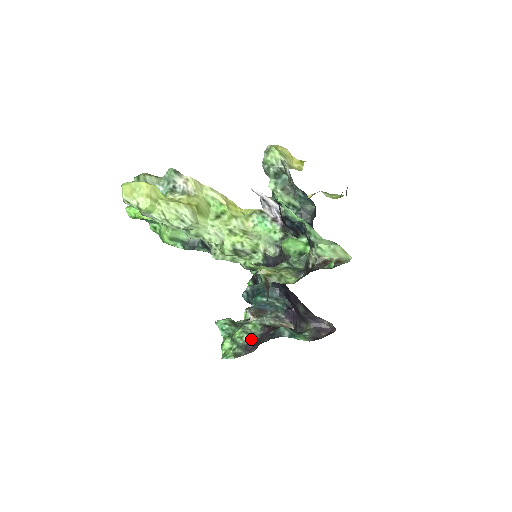
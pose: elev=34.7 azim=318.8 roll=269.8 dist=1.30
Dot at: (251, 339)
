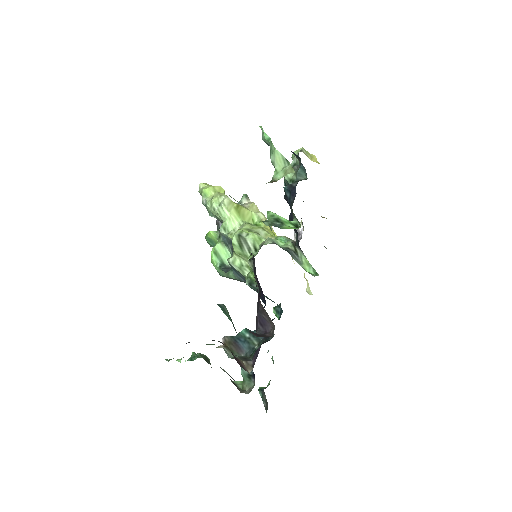
Dot at: occluded
